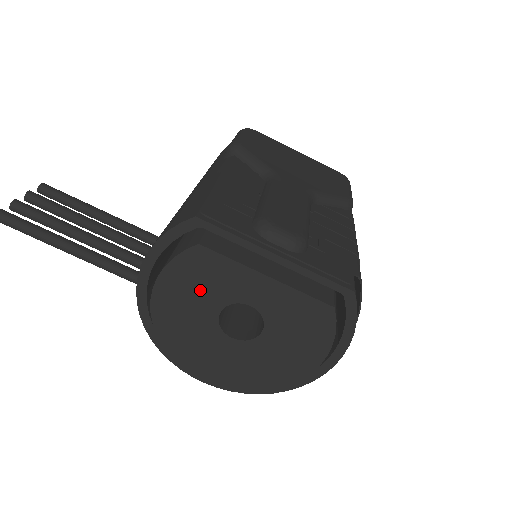
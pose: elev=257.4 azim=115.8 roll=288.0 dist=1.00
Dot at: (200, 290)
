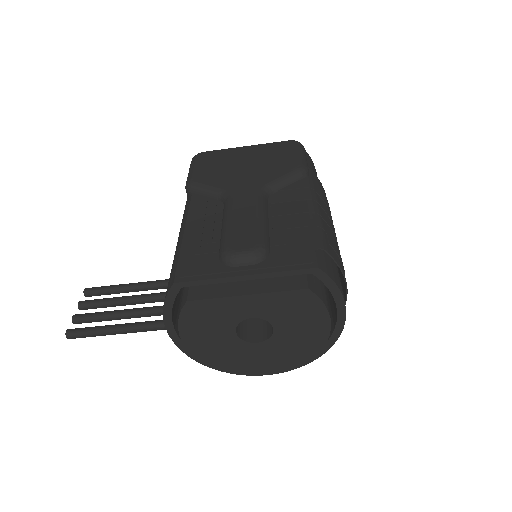
Dot at: (211, 327)
